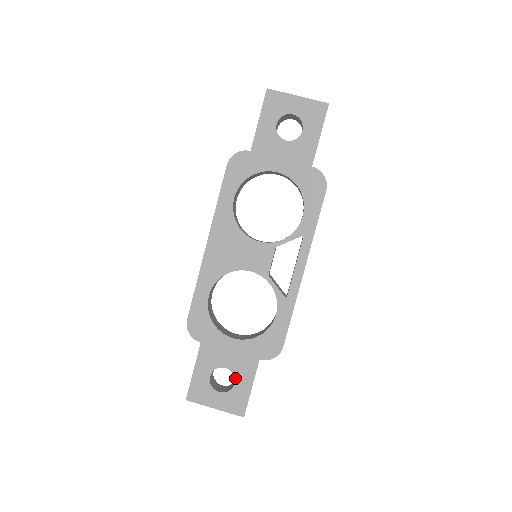
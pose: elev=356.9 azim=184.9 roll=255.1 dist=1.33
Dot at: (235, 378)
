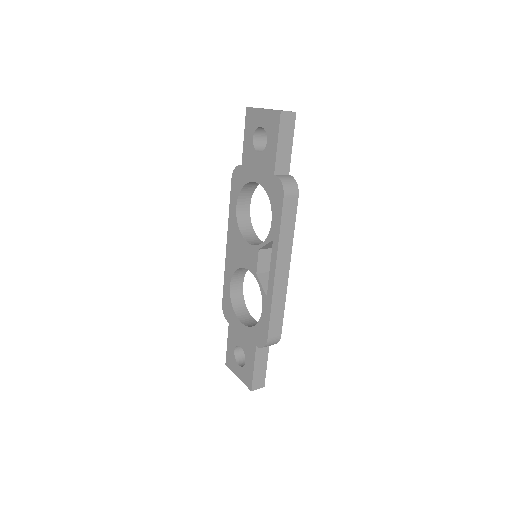
Dot at: (245, 357)
